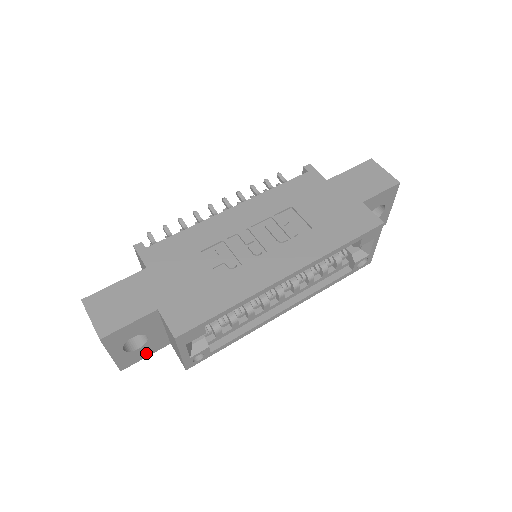
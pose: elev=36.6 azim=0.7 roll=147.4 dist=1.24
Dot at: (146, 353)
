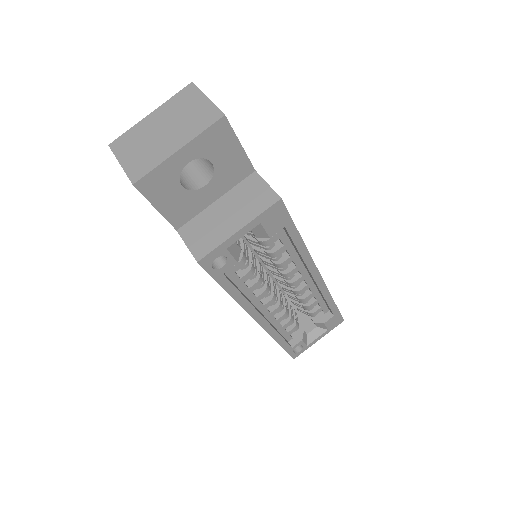
Dot at: (166, 204)
